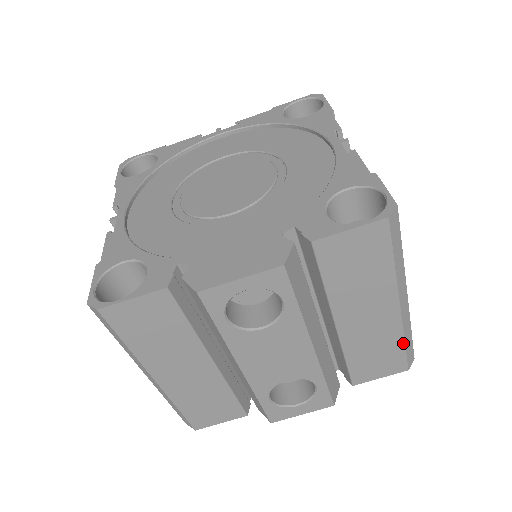
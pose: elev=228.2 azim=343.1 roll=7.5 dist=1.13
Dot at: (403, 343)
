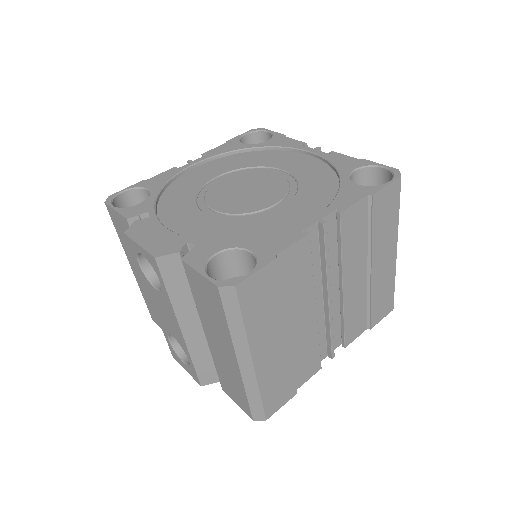
Dot at: (246, 394)
